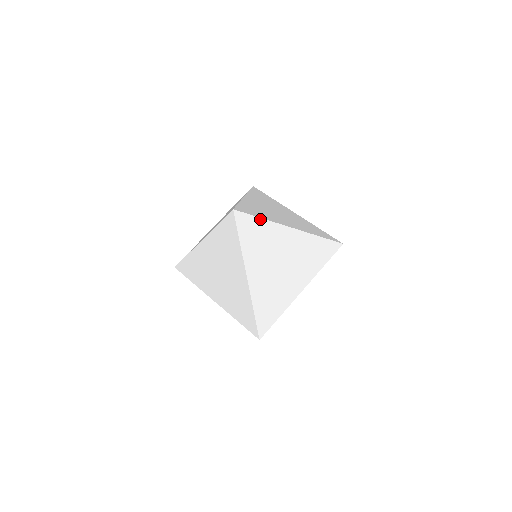
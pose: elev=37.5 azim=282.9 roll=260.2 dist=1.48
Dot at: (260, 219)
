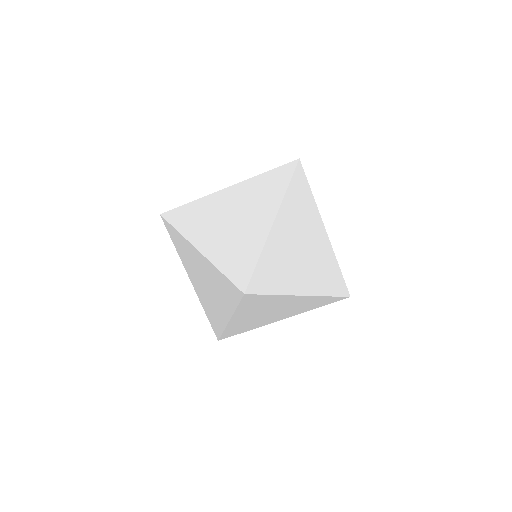
Dot at: (189, 204)
